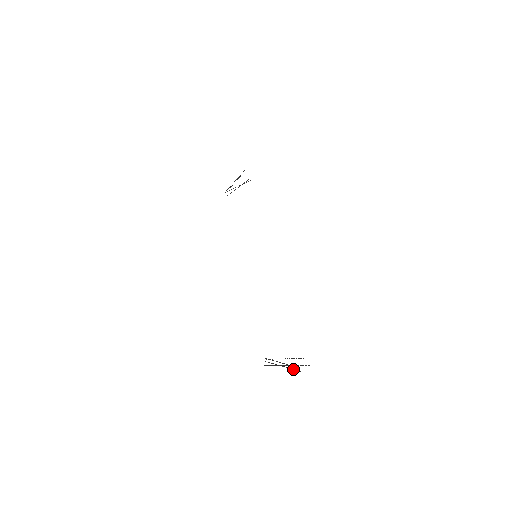
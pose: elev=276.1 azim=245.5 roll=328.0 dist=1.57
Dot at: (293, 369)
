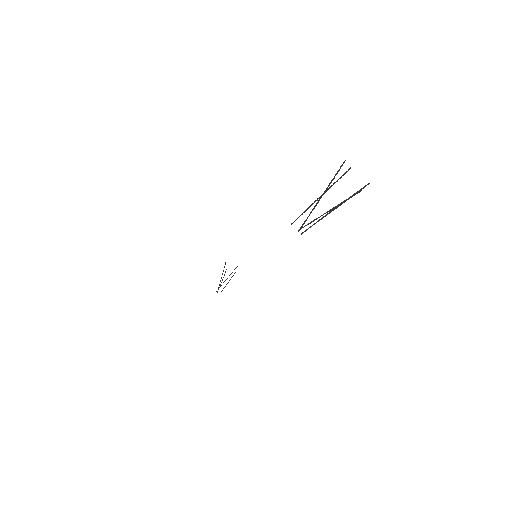
Dot at: (346, 199)
